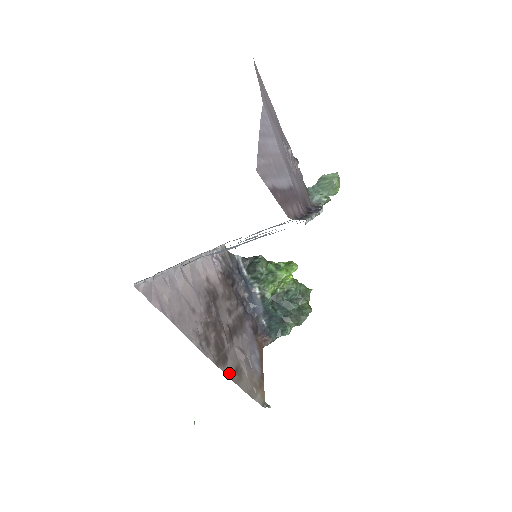
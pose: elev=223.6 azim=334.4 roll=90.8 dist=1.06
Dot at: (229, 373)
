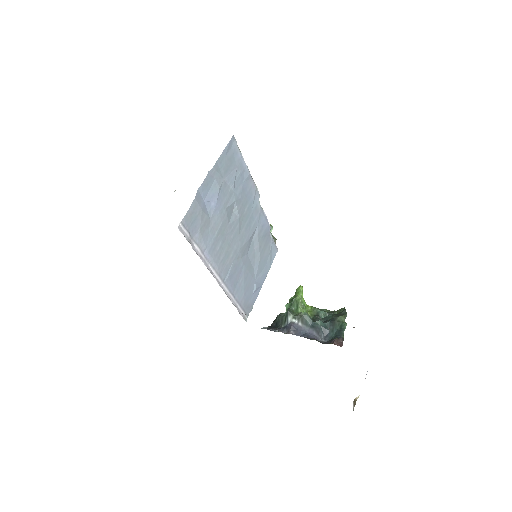
Dot at: occluded
